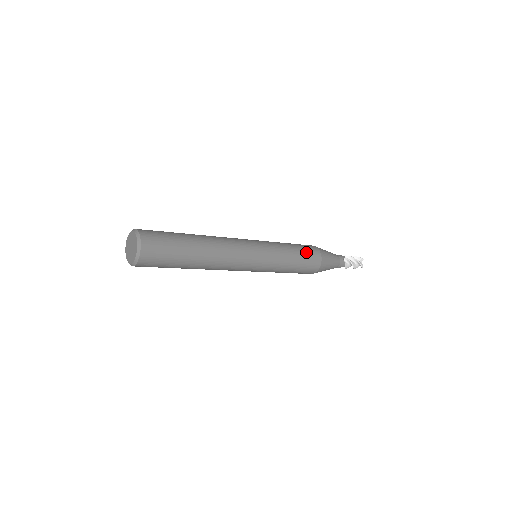
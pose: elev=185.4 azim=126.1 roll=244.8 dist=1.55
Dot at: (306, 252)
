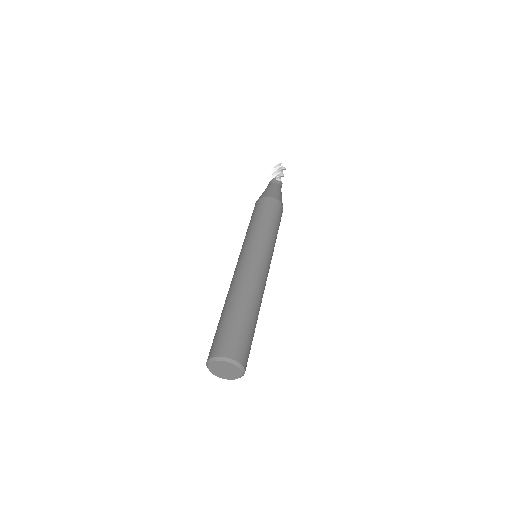
Dot at: occluded
